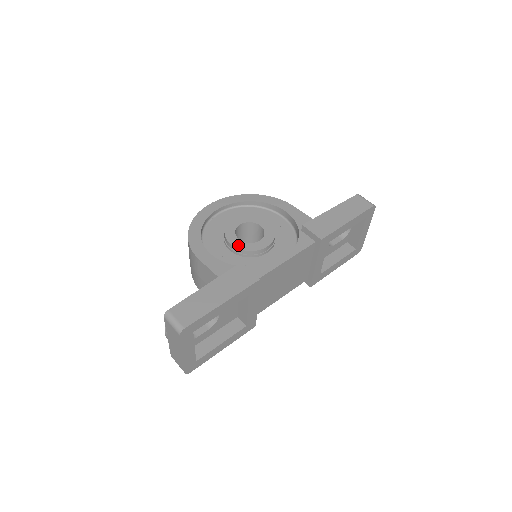
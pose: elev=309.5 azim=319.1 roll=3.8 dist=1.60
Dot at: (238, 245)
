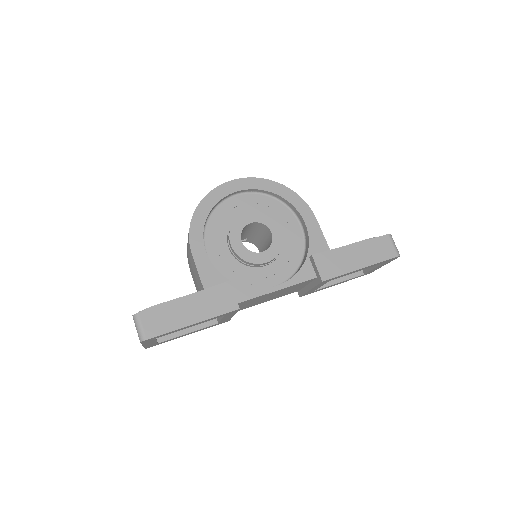
Dot at: (238, 250)
